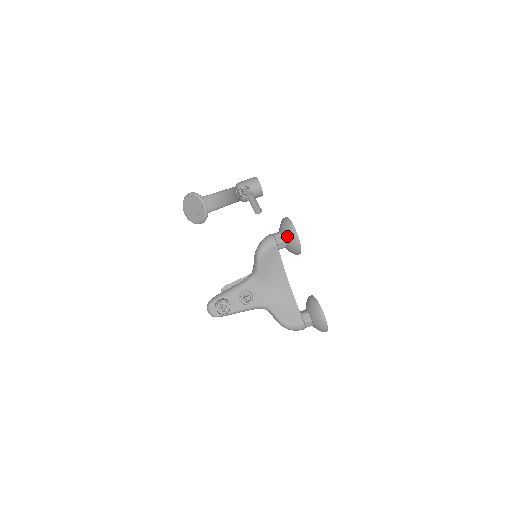
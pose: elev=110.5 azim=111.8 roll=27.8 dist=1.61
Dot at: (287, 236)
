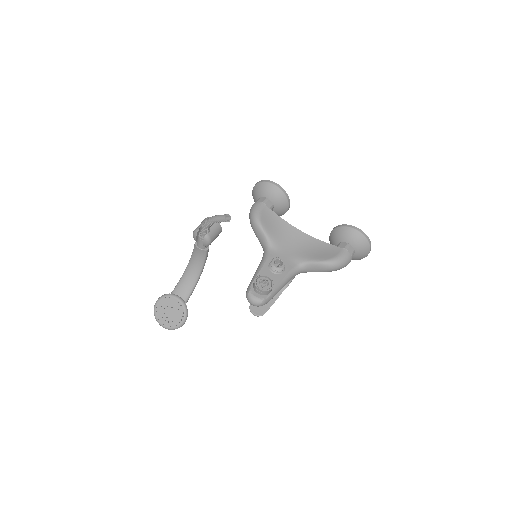
Dot at: (267, 191)
